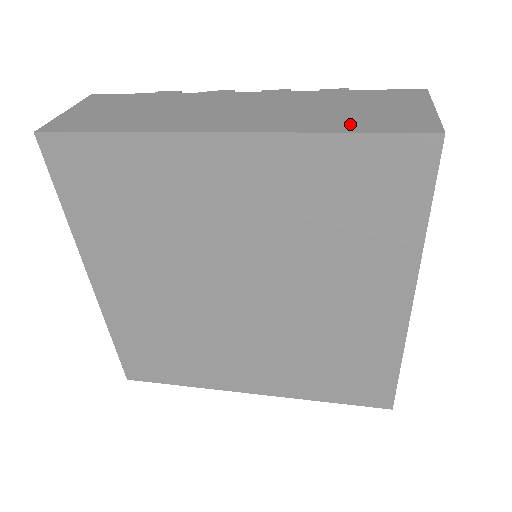
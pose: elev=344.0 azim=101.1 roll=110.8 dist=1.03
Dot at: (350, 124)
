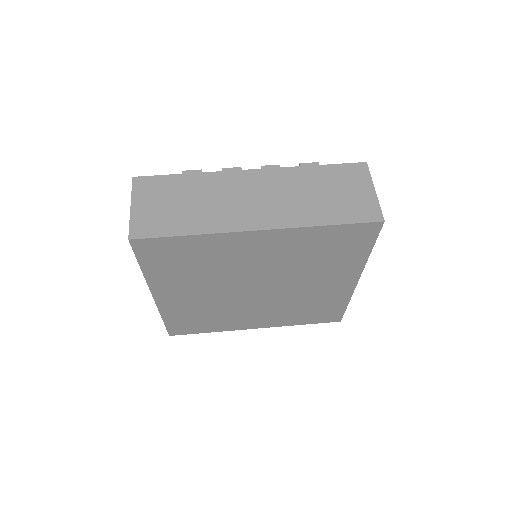
Dot at: (332, 214)
